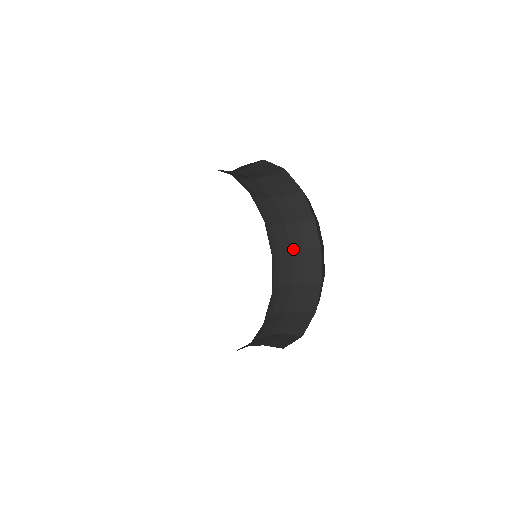
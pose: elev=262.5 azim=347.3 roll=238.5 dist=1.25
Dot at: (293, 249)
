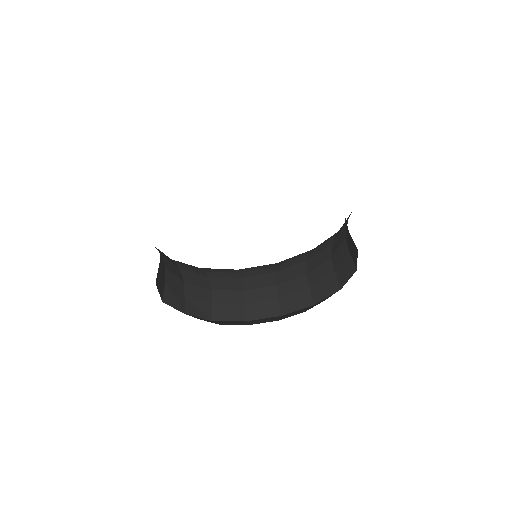
Dot at: occluded
